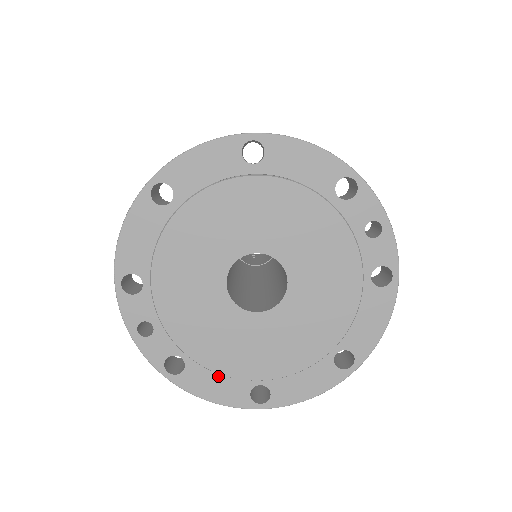
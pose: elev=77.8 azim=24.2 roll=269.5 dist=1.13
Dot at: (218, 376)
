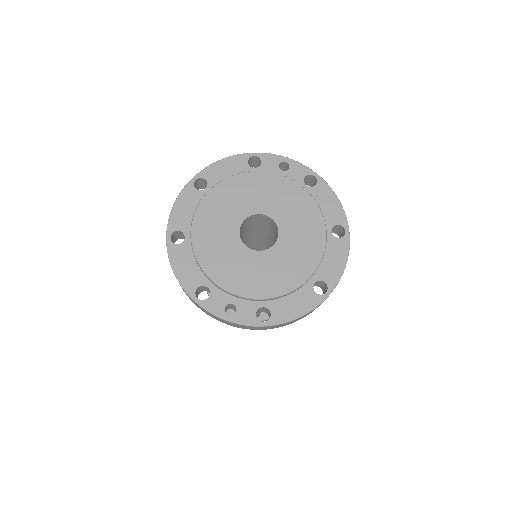
Dot at: (290, 299)
